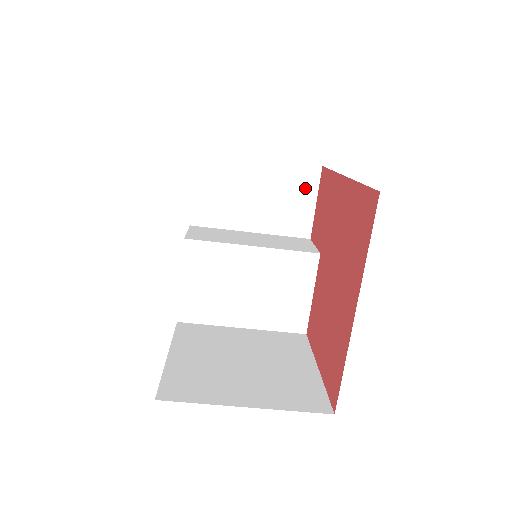
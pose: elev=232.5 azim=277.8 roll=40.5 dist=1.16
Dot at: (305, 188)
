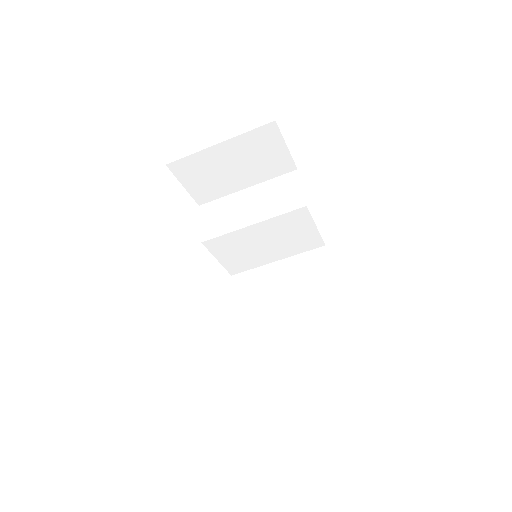
Dot at: (270, 142)
